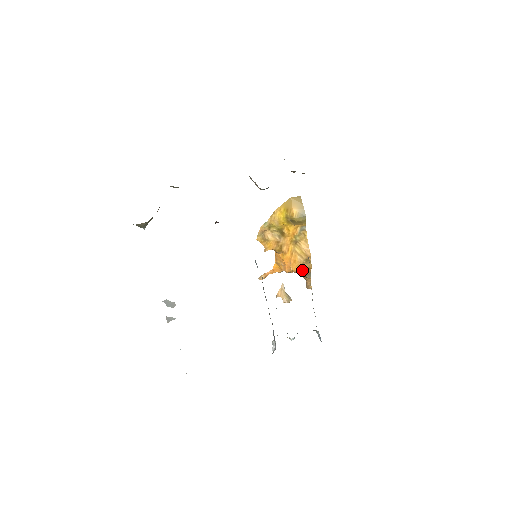
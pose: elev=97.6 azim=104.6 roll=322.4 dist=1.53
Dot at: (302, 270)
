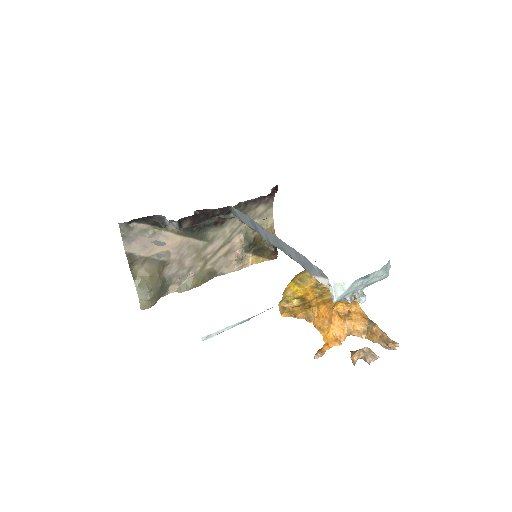
Dot at: (351, 312)
